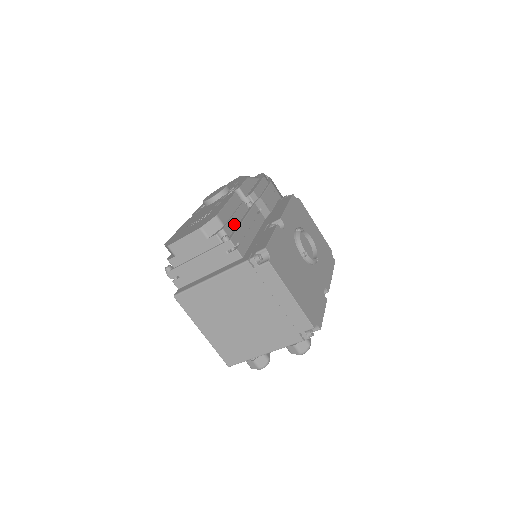
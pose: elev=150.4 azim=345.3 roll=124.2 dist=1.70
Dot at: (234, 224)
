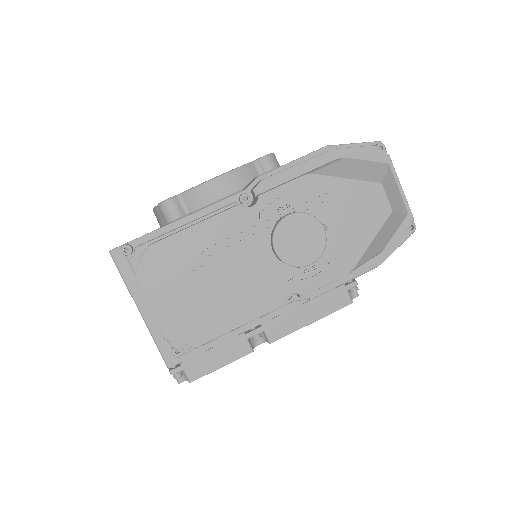
Dot at: occluded
